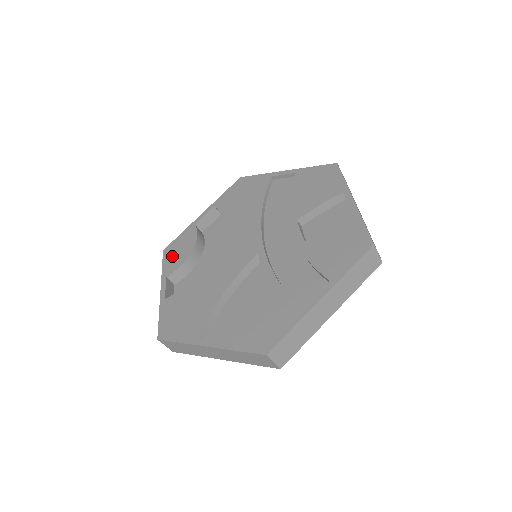
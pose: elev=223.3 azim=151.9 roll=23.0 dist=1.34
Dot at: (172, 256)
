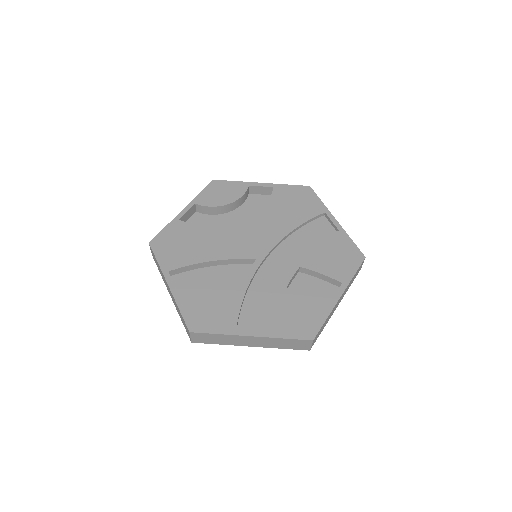
Dot at: (213, 192)
